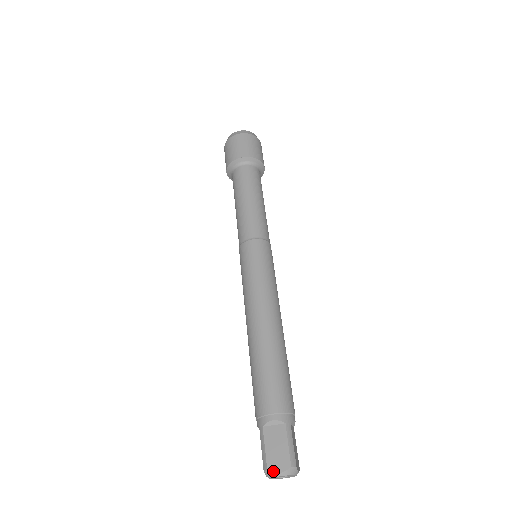
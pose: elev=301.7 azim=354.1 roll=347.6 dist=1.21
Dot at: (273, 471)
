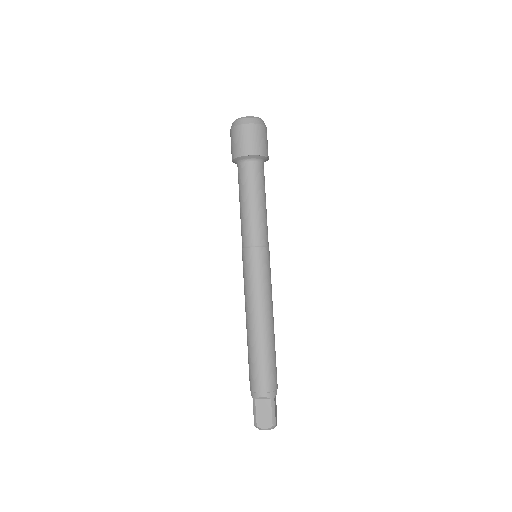
Dot at: (260, 428)
